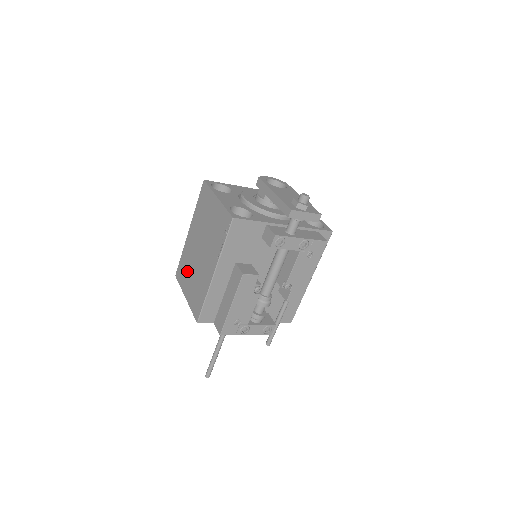
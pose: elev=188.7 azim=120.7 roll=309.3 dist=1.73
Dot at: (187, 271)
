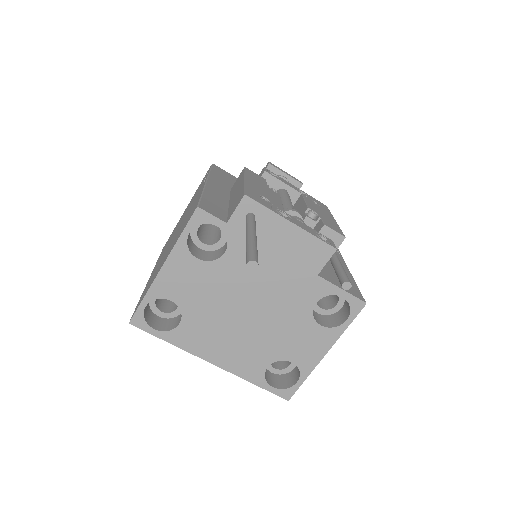
Dot at: occluded
